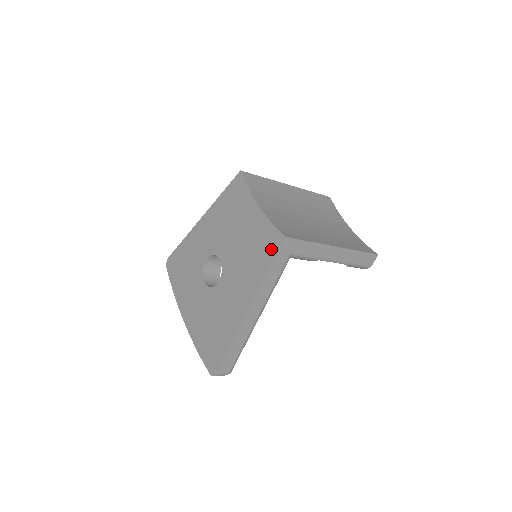
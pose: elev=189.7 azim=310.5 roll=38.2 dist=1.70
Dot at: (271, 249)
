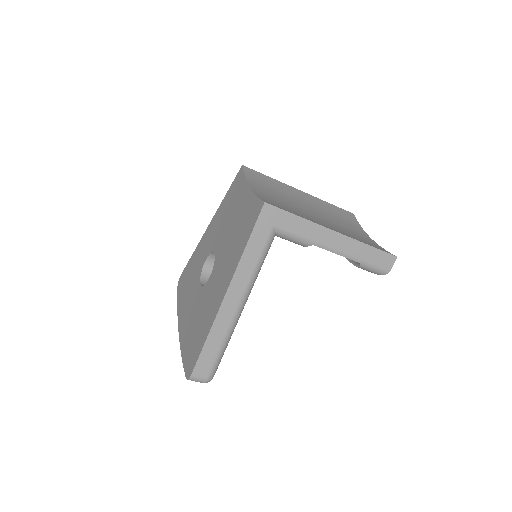
Dot at: (252, 220)
